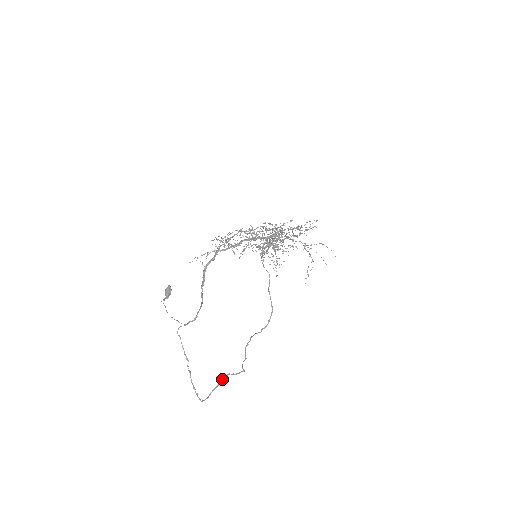
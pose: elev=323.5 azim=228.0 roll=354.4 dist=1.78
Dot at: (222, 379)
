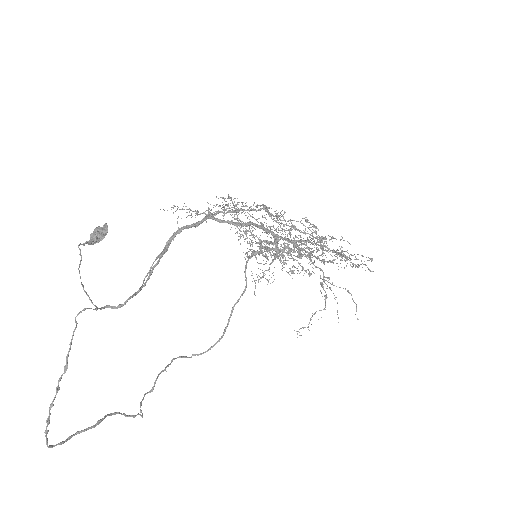
Dot at: (103, 418)
